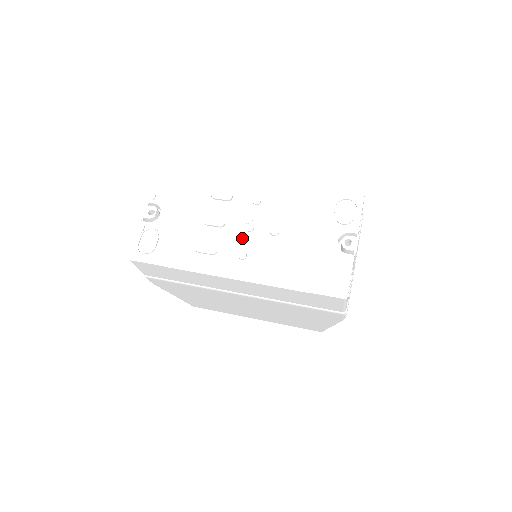
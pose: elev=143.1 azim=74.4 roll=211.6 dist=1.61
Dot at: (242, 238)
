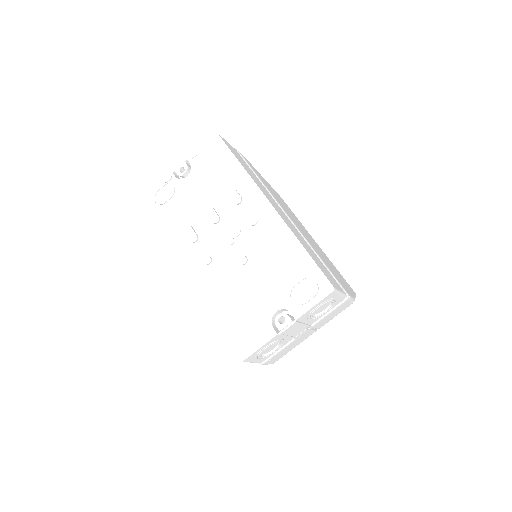
Dot at: (219, 245)
